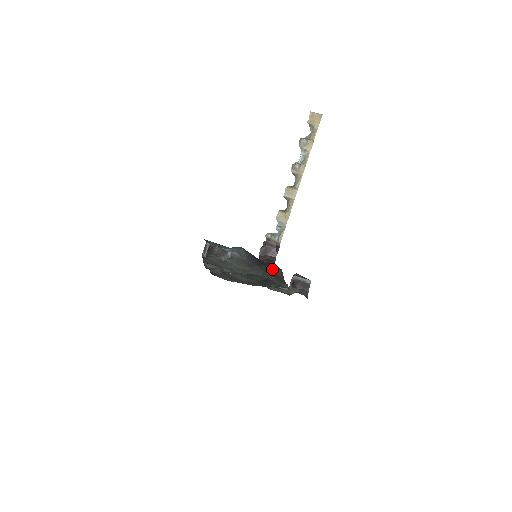
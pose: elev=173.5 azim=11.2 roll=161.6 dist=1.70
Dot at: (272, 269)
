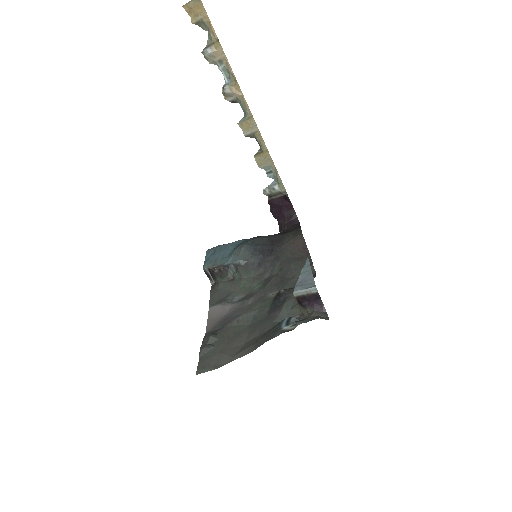
Dot at: (290, 244)
